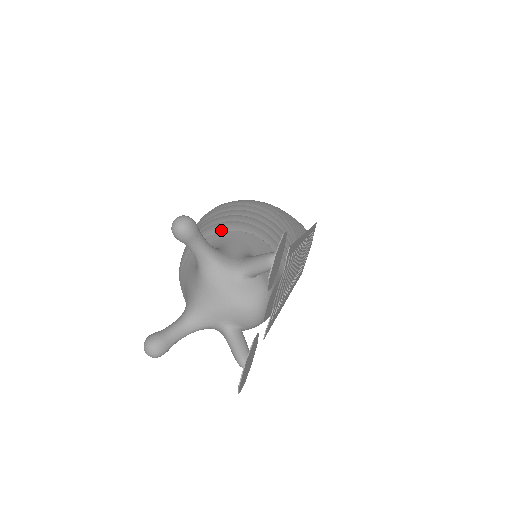
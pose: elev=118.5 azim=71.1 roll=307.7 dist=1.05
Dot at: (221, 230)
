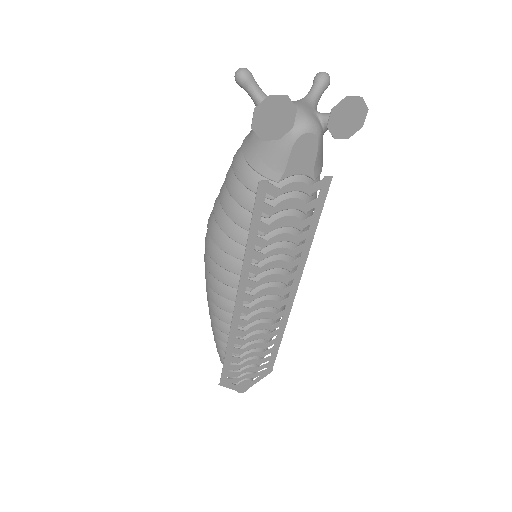
Dot at: occluded
